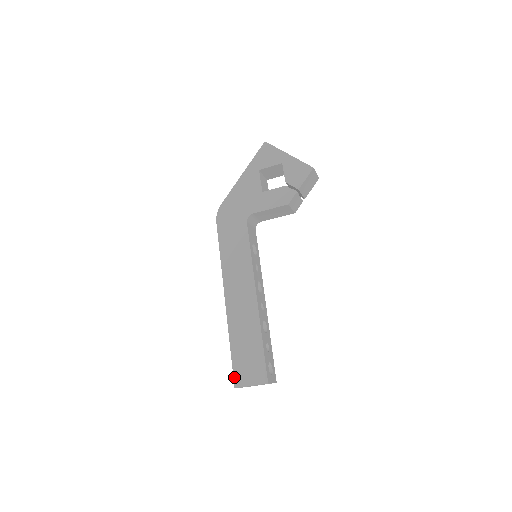
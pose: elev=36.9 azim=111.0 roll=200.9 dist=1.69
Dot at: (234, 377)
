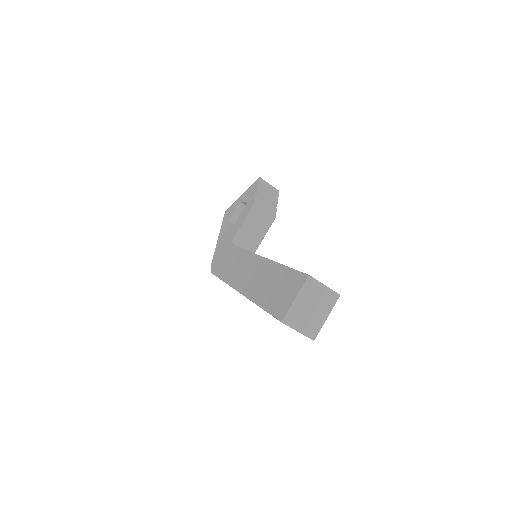
Dot at: (275, 317)
